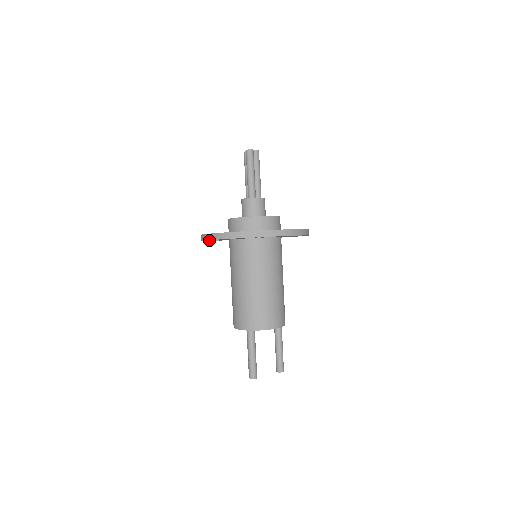
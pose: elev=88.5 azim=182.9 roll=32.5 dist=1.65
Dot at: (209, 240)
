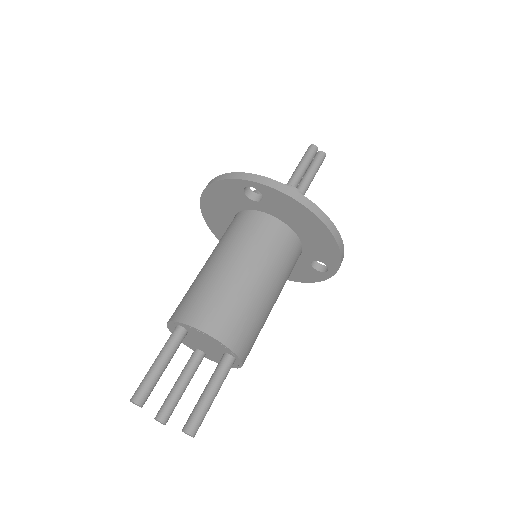
Dot at: (210, 215)
